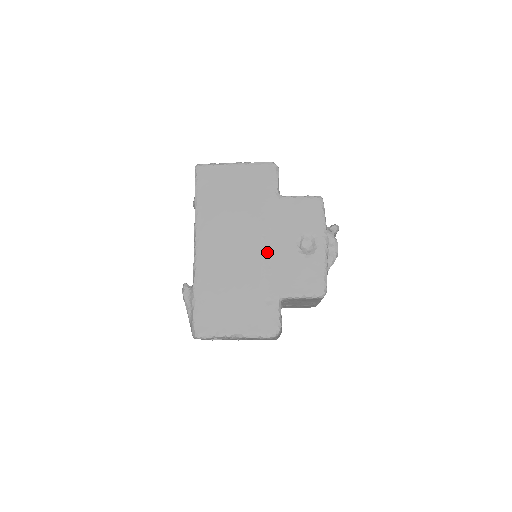
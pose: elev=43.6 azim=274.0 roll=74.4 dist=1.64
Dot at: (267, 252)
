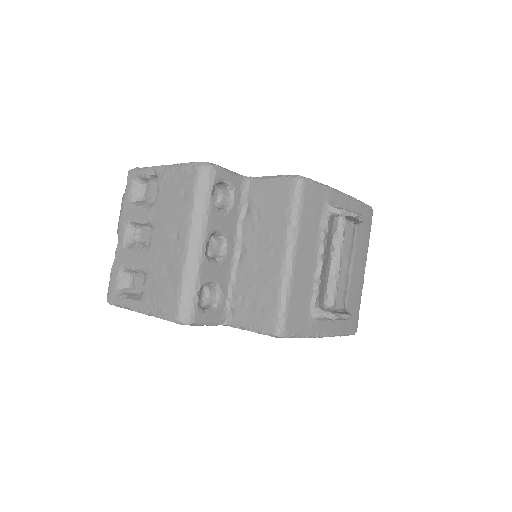
Dot at: occluded
